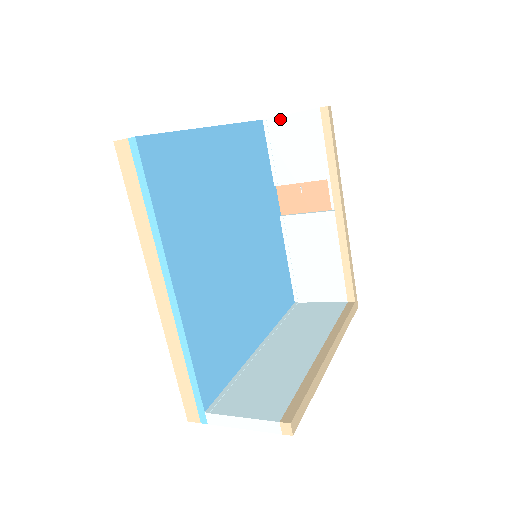
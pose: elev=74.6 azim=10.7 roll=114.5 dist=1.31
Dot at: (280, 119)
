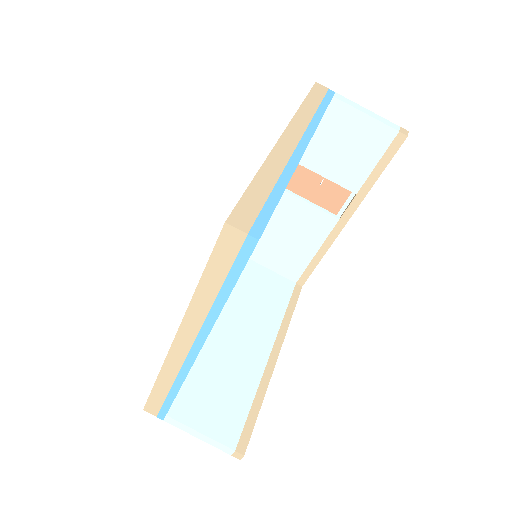
Dot at: (352, 110)
